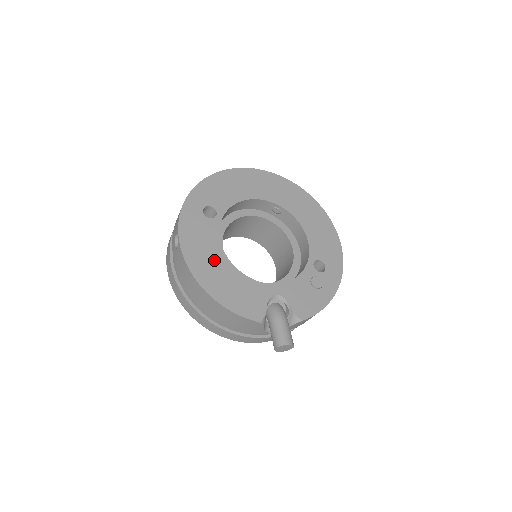
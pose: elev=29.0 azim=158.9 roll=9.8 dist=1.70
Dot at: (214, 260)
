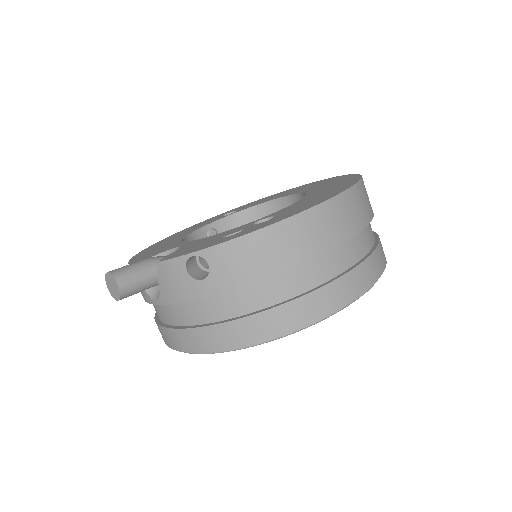
Dot at: occluded
